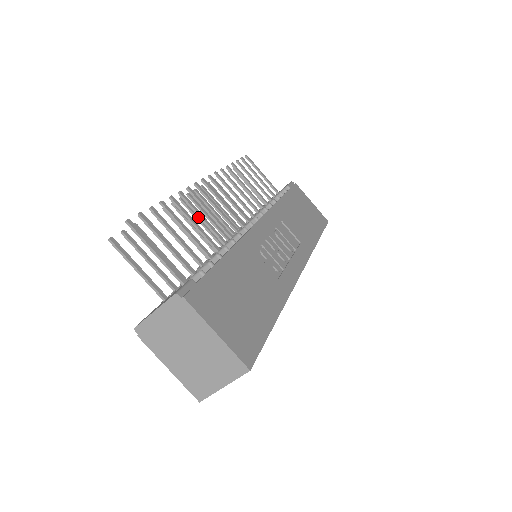
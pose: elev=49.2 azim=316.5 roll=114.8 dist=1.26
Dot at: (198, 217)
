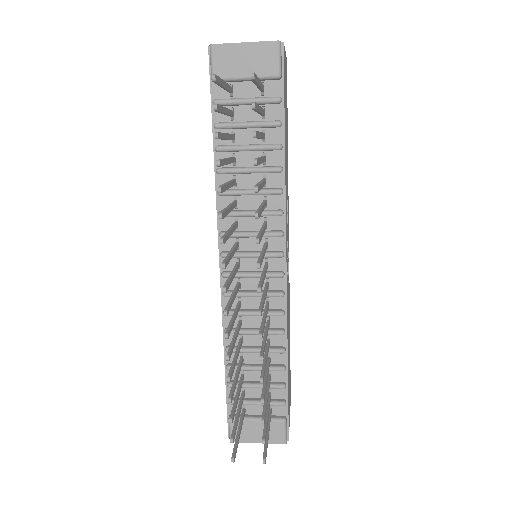
Dot at: (233, 301)
